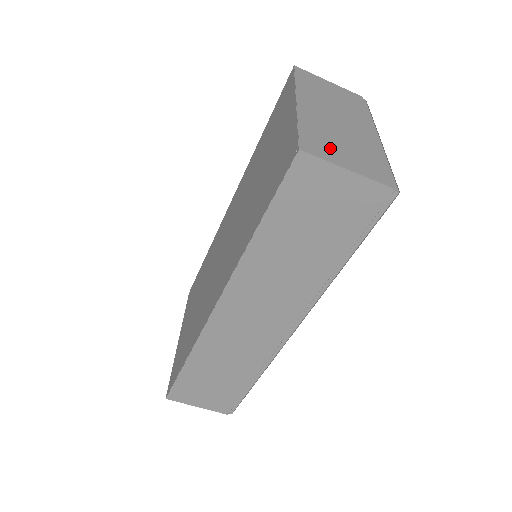
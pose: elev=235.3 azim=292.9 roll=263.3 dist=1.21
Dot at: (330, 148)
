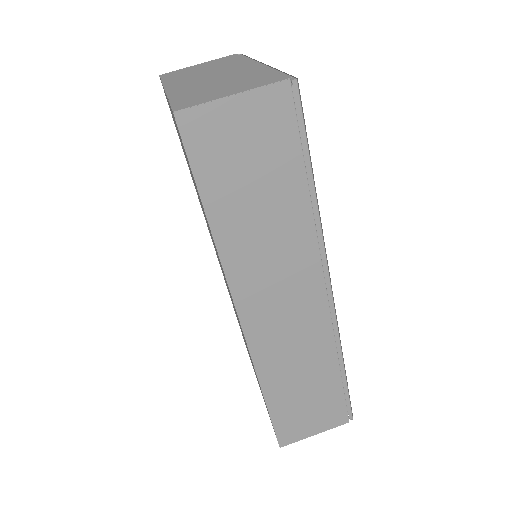
Dot at: (208, 94)
